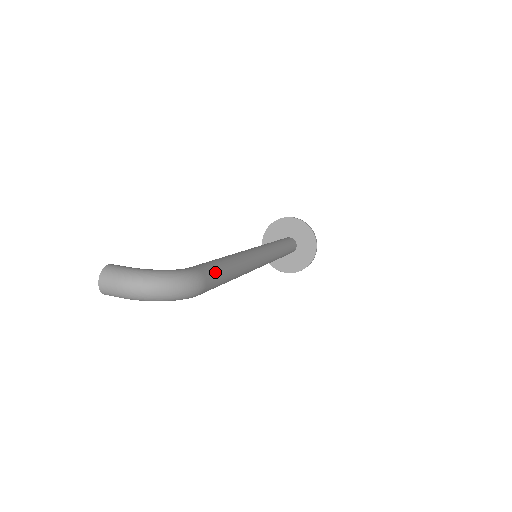
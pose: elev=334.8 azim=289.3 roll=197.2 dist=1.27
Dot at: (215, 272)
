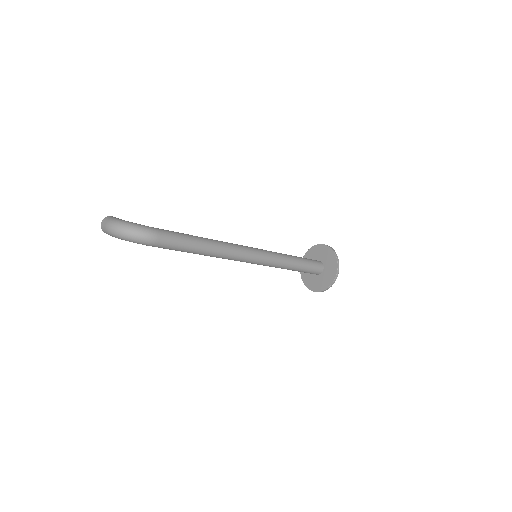
Dot at: (174, 237)
